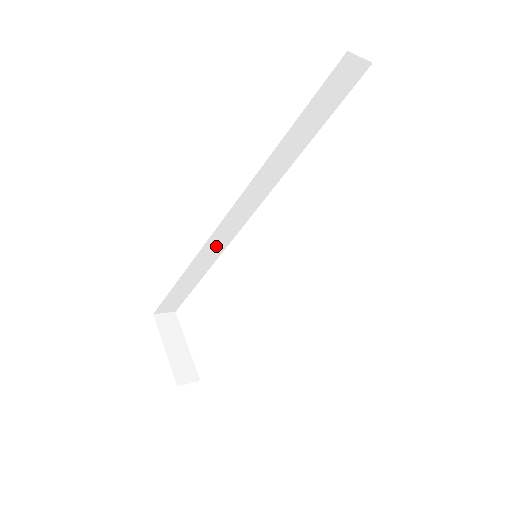
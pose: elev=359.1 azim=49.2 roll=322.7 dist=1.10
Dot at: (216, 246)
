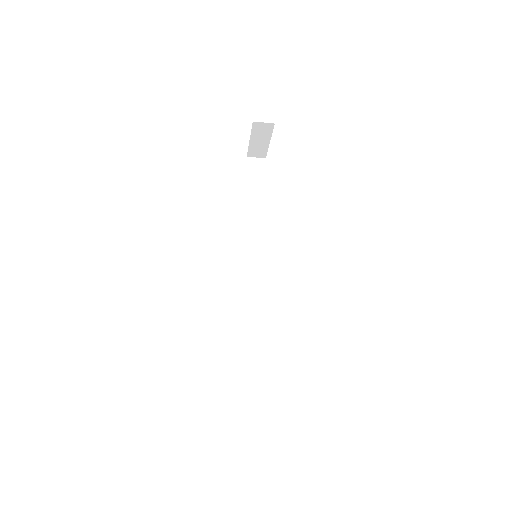
Dot at: (252, 297)
